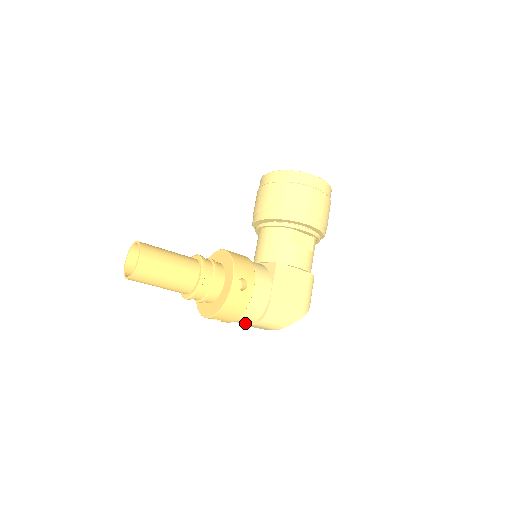
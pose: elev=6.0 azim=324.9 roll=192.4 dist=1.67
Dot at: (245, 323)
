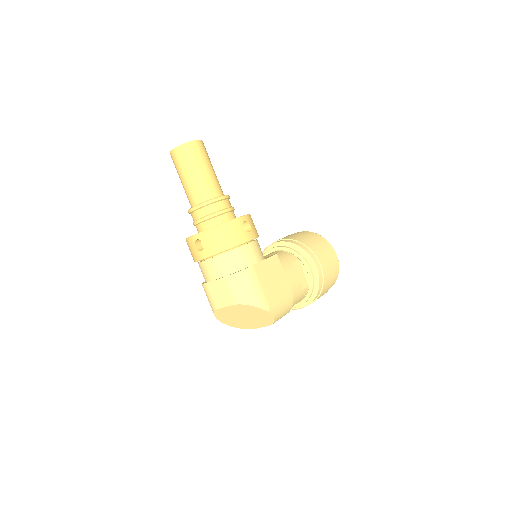
Dot at: (216, 274)
